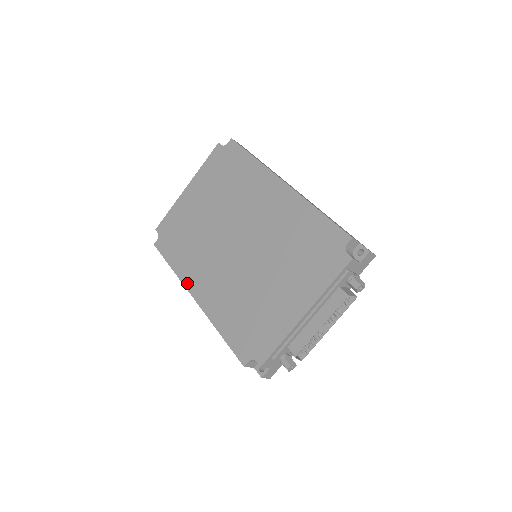
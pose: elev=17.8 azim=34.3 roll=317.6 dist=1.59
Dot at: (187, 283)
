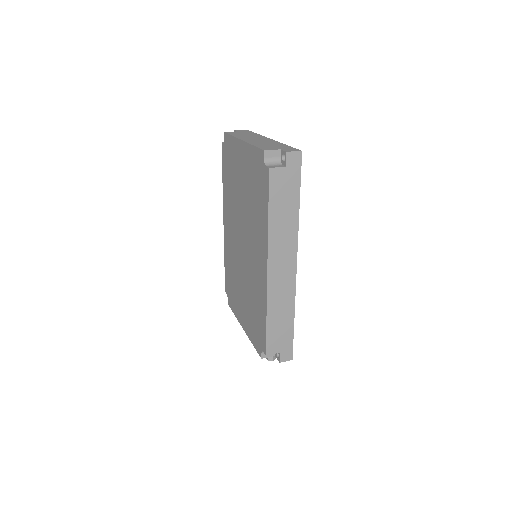
Dot at: (224, 208)
